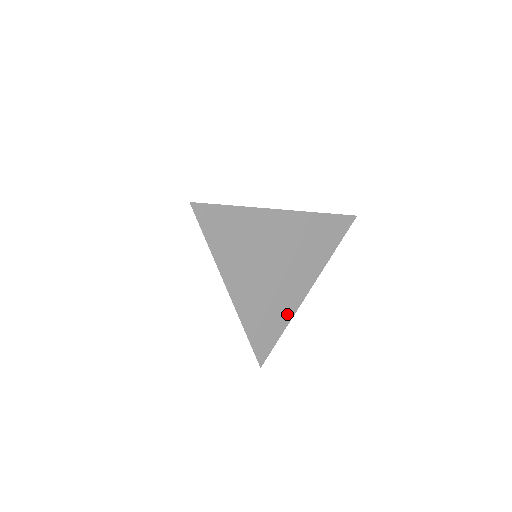
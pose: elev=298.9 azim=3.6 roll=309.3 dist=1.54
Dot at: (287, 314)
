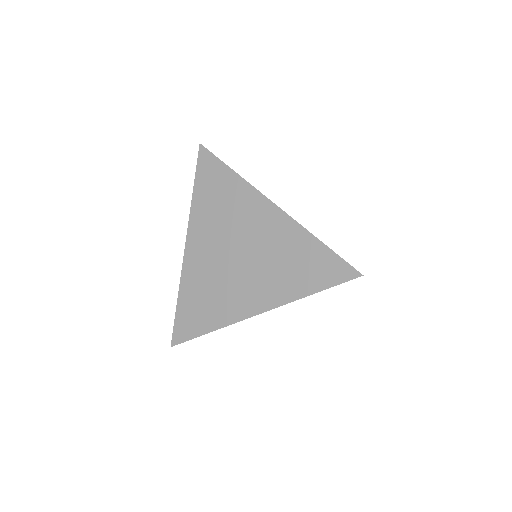
Dot at: (222, 318)
